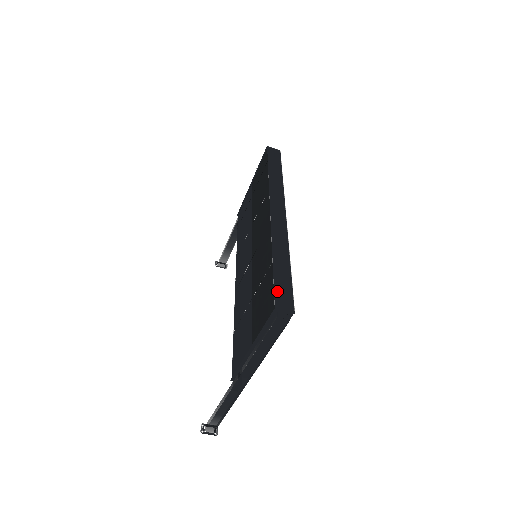
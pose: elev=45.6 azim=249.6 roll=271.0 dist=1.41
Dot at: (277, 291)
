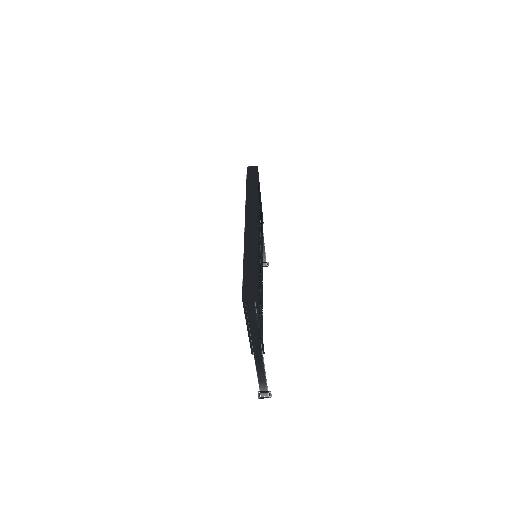
Dot at: (245, 284)
